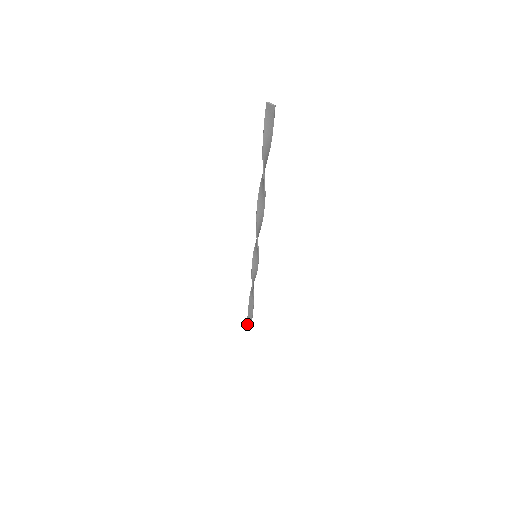
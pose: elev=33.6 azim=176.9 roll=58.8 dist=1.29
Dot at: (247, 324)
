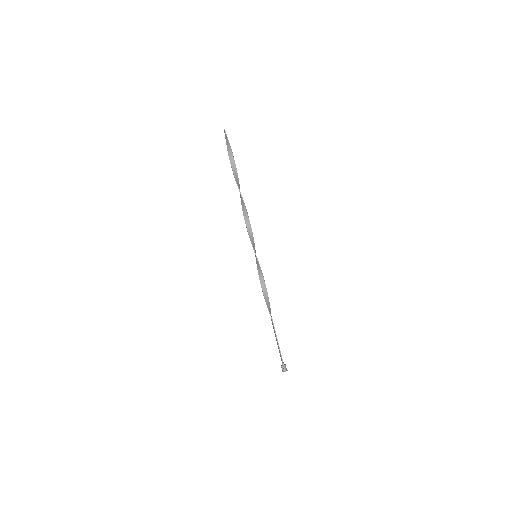
Dot at: occluded
